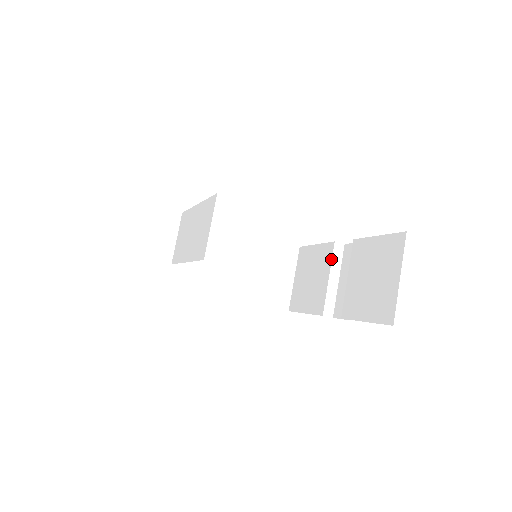
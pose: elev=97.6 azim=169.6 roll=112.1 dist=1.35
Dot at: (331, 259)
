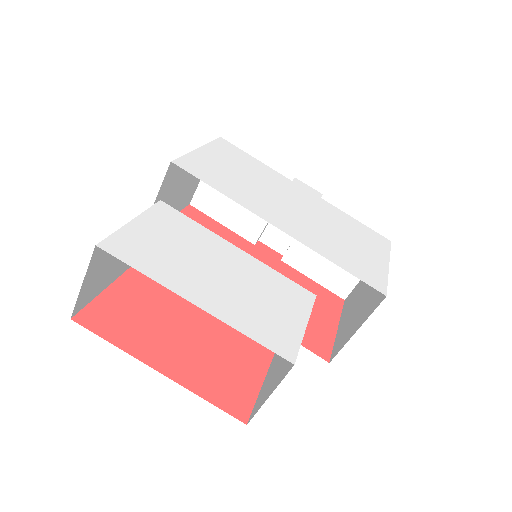
Dot at: occluded
